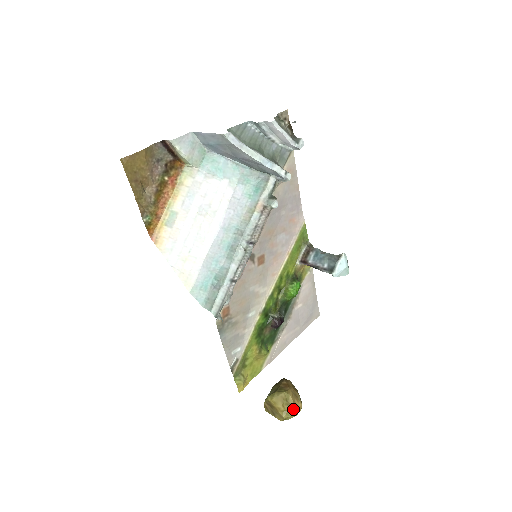
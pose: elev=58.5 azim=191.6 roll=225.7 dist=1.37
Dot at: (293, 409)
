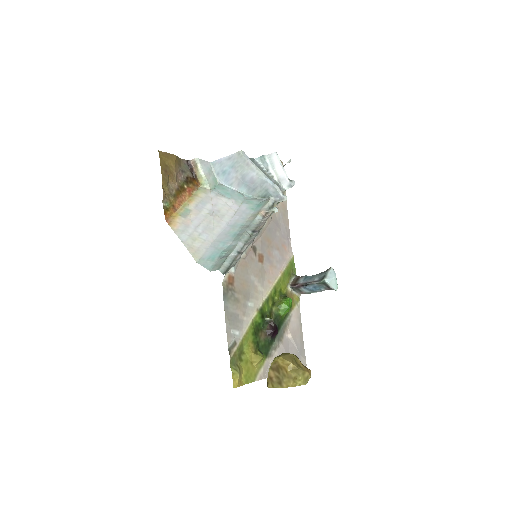
Dot at: (303, 369)
